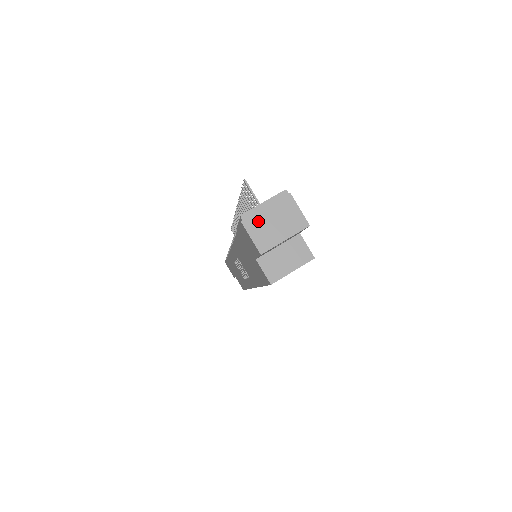
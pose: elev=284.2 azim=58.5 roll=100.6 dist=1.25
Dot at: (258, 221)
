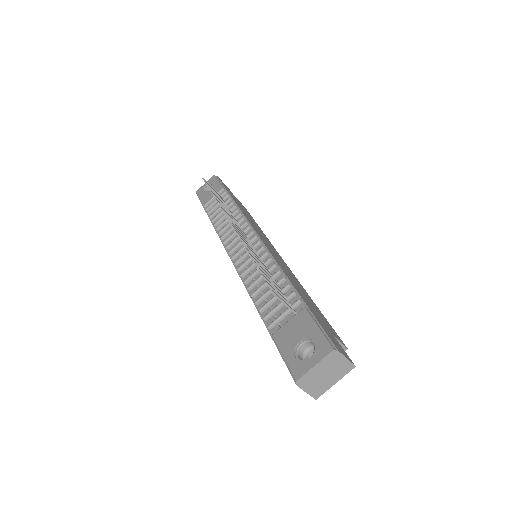
Dot at: (311, 380)
